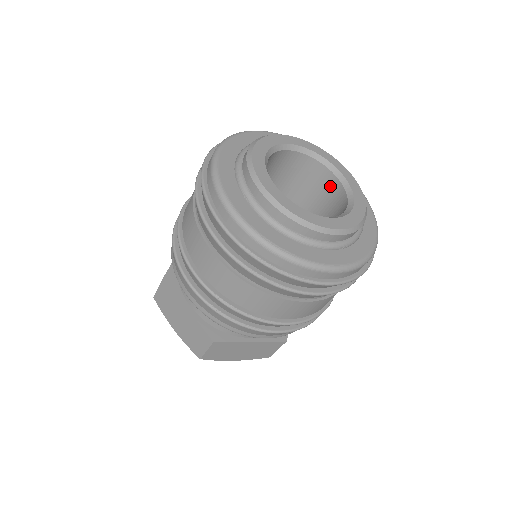
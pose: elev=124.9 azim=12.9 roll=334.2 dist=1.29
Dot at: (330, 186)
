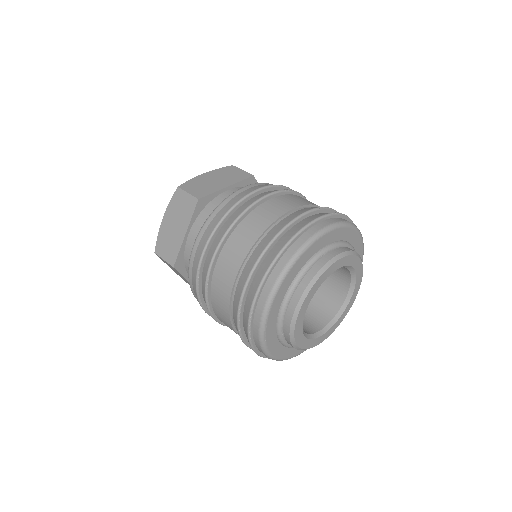
Dot at: (334, 299)
